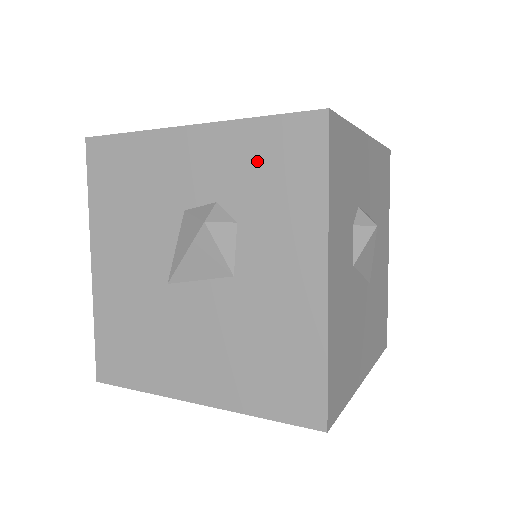
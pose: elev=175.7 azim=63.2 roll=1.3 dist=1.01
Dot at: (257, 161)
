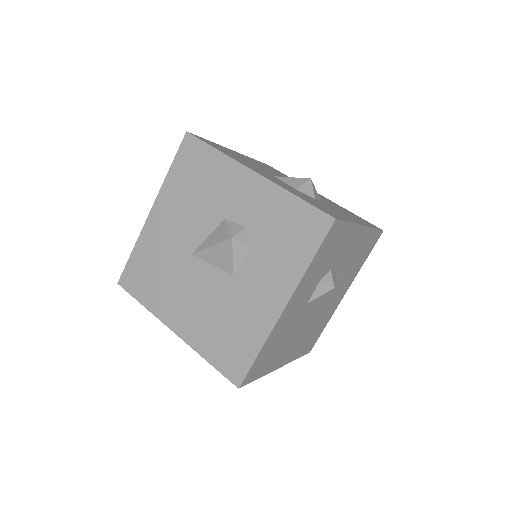
Dot at: (281, 220)
